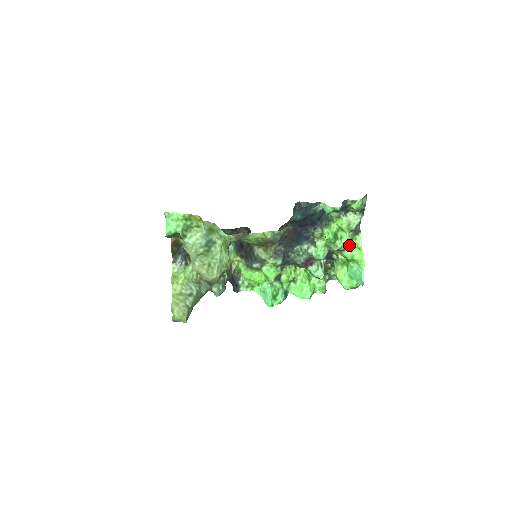
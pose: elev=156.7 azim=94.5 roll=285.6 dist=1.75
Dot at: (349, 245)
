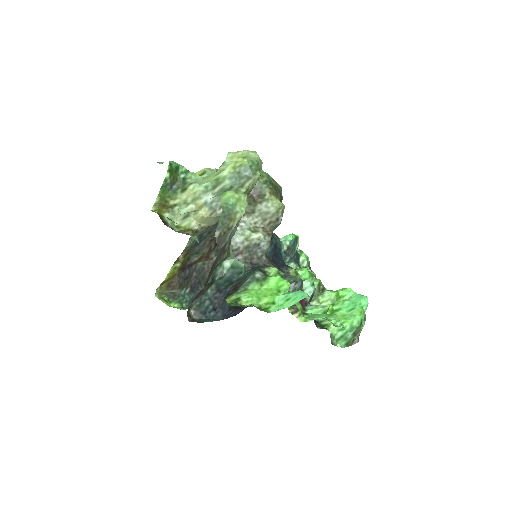
Dot at: (324, 287)
